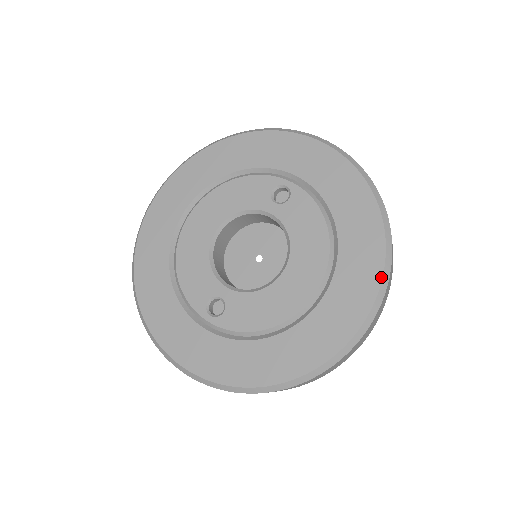
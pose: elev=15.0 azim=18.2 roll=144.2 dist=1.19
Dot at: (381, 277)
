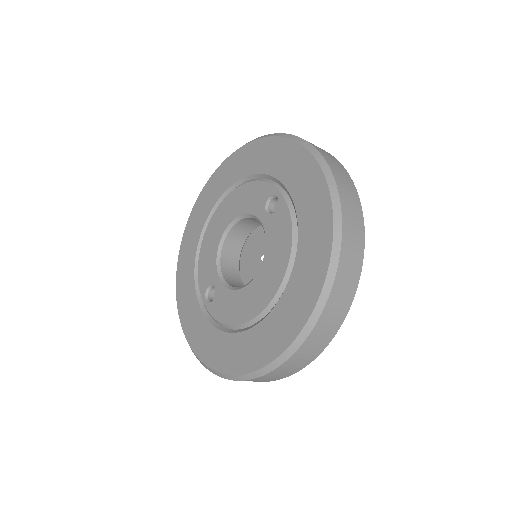
Dot at: (312, 311)
